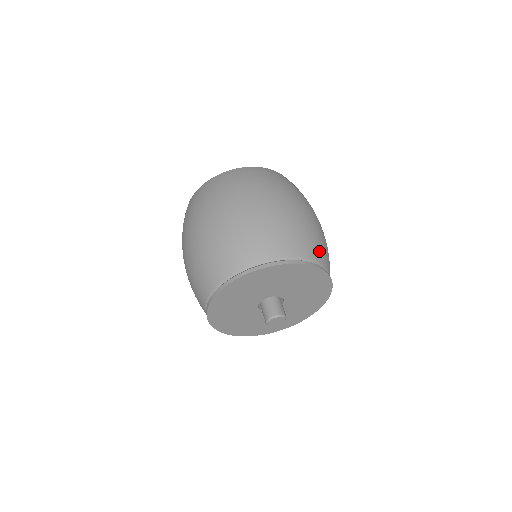
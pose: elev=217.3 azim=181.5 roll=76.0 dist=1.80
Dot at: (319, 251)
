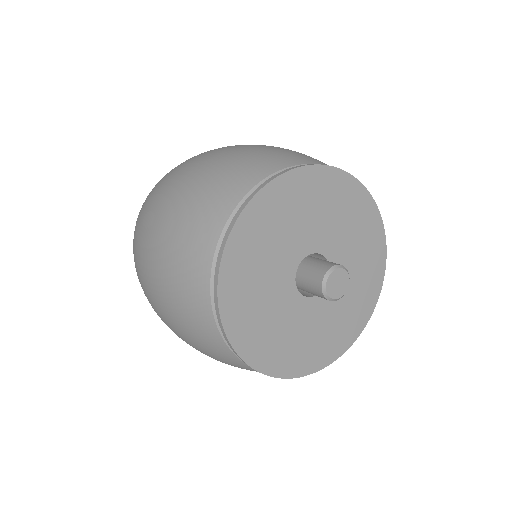
Dot at: (299, 157)
